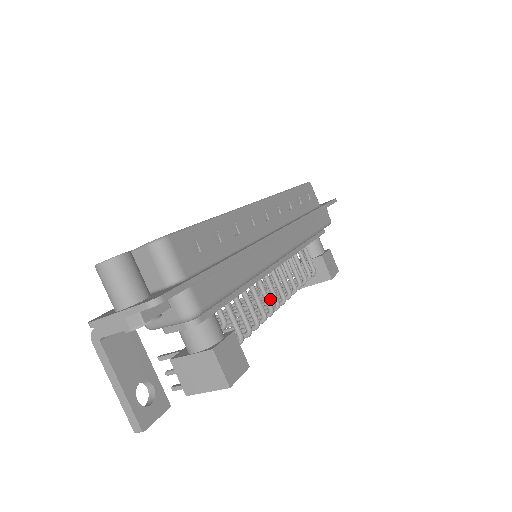
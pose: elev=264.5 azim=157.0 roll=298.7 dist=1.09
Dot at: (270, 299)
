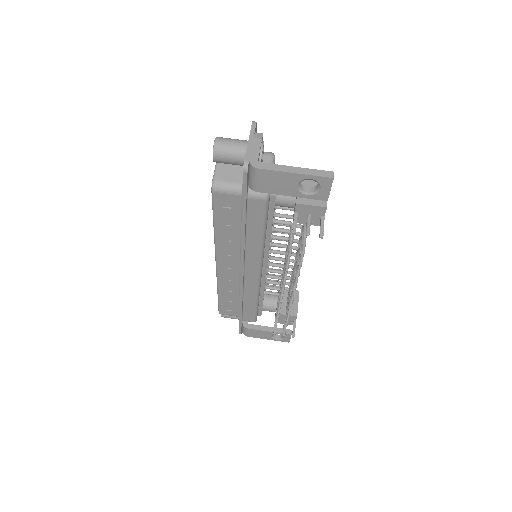
Dot at: occluded
